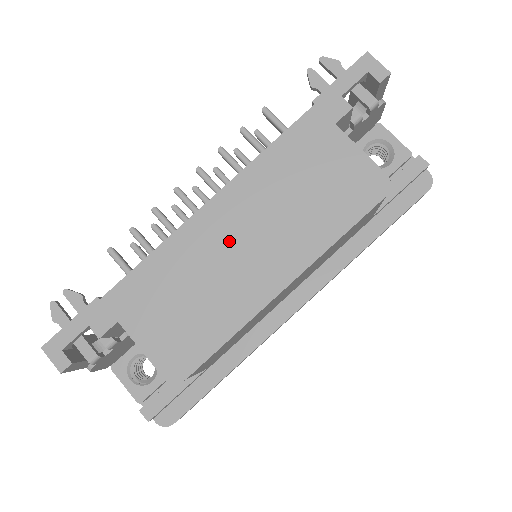
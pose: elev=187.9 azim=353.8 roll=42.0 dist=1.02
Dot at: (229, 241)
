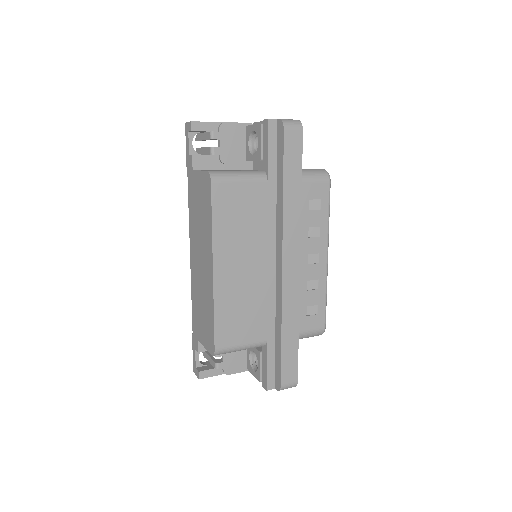
Dot at: (198, 267)
